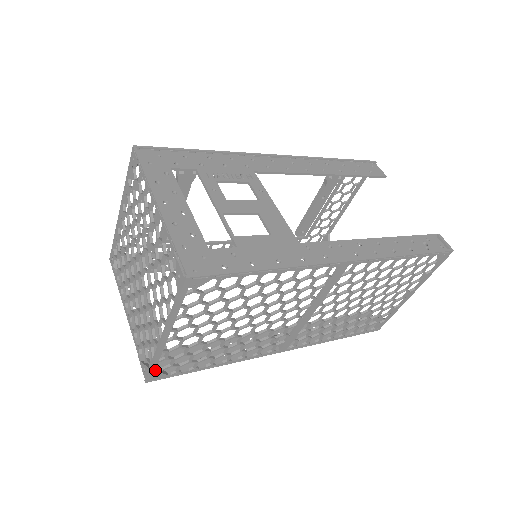
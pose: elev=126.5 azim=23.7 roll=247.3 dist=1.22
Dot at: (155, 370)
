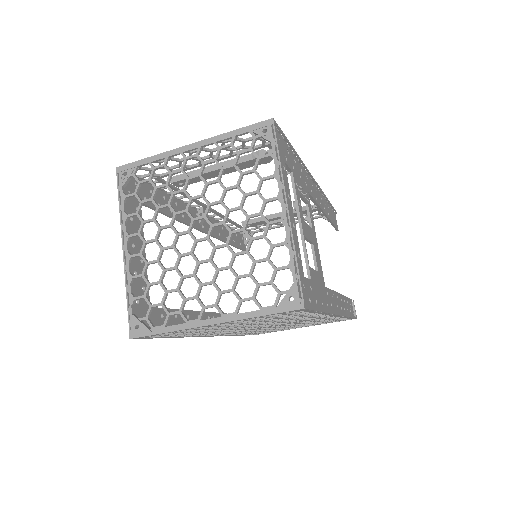
Dot at: (154, 335)
